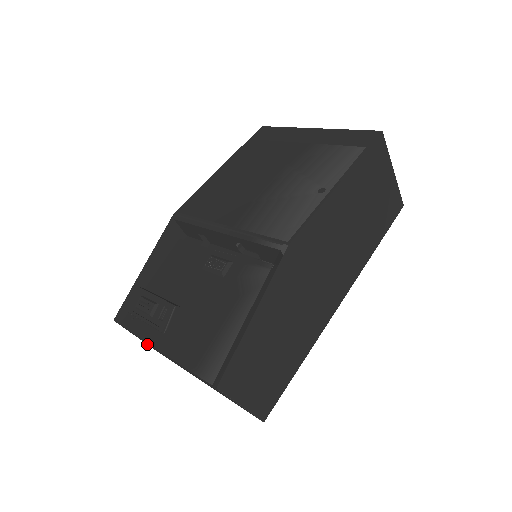
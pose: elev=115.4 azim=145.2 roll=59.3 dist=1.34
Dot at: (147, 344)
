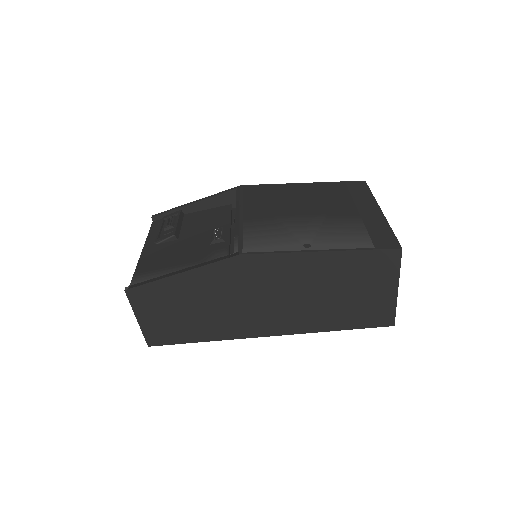
Dot at: occluded
